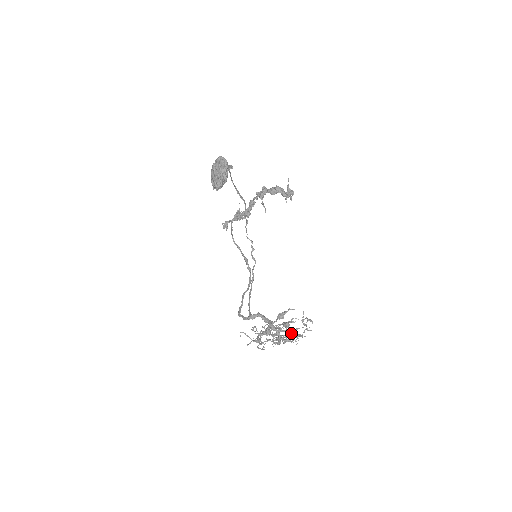
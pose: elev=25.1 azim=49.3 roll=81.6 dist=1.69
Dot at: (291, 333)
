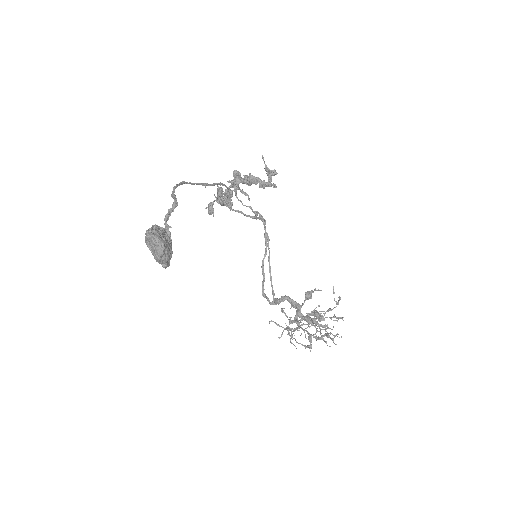
Dot at: (322, 327)
